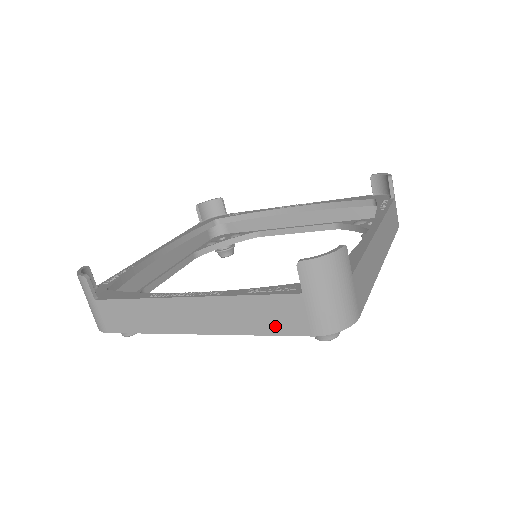
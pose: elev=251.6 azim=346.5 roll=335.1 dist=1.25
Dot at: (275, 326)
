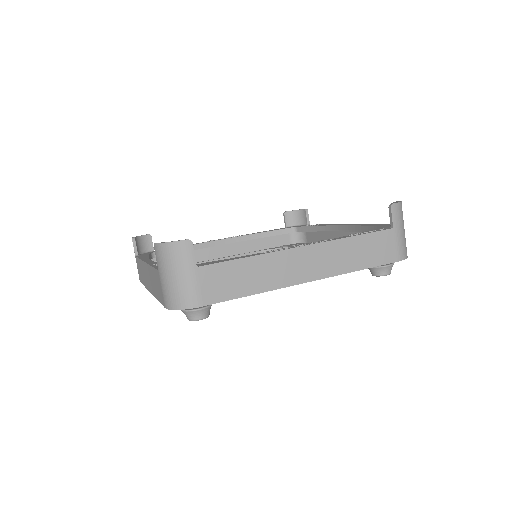
Dot at: (373, 259)
